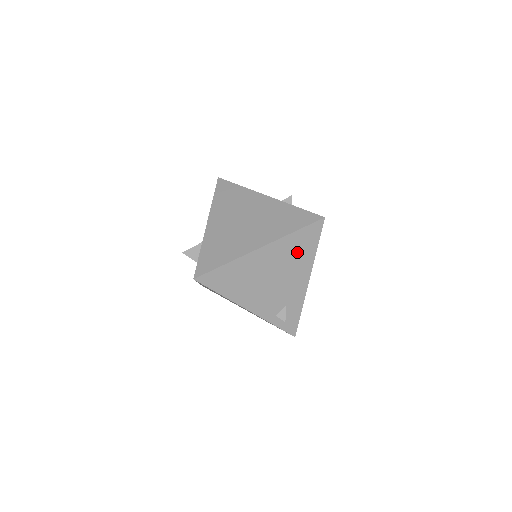
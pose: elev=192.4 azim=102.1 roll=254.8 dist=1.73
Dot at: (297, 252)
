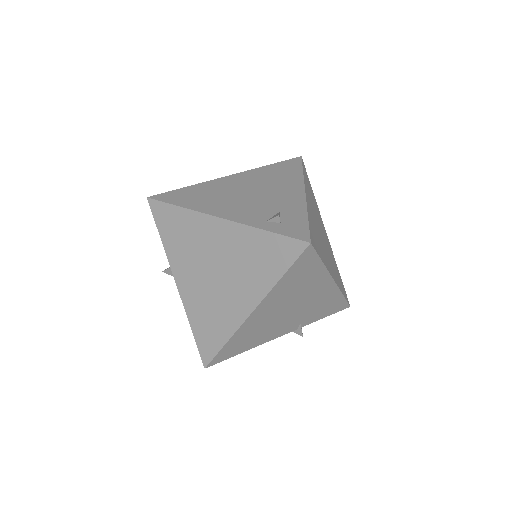
Dot at: (277, 176)
